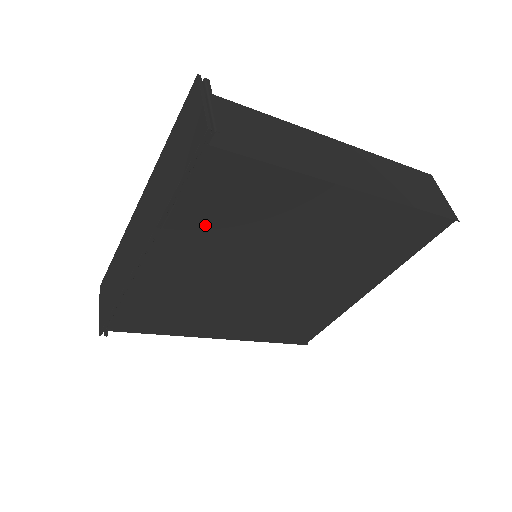
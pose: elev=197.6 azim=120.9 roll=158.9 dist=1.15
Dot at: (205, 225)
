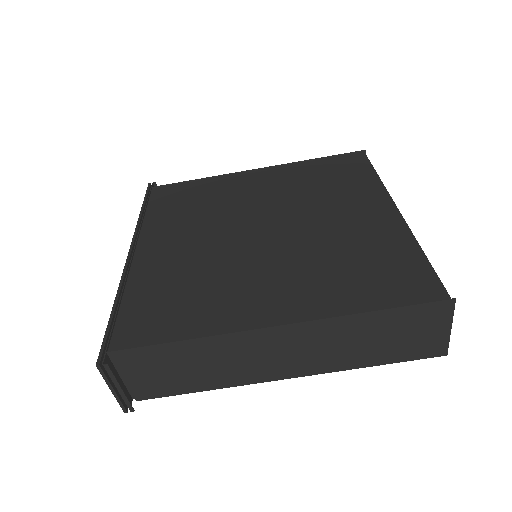
Dot at: (171, 218)
